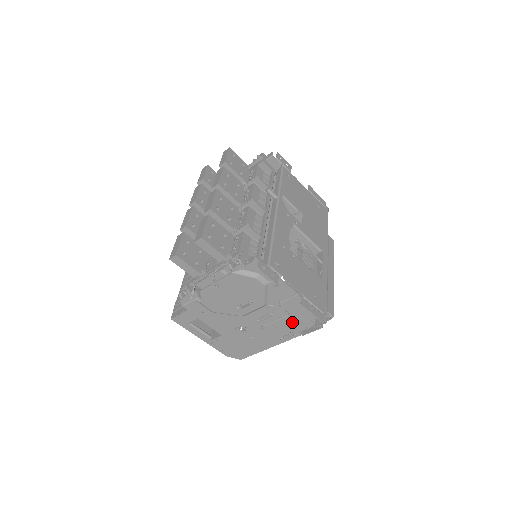
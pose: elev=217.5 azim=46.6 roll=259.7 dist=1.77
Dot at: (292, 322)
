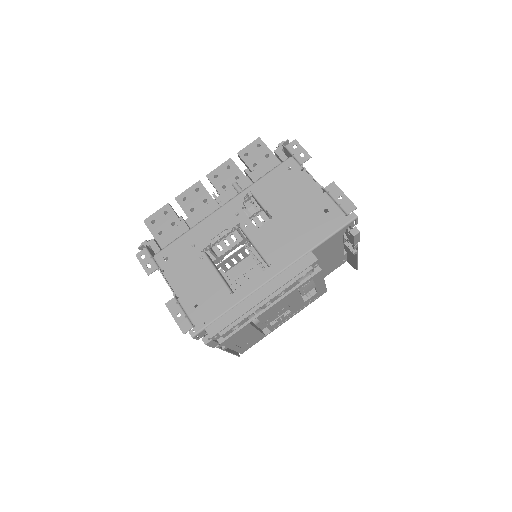
Dot at: occluded
